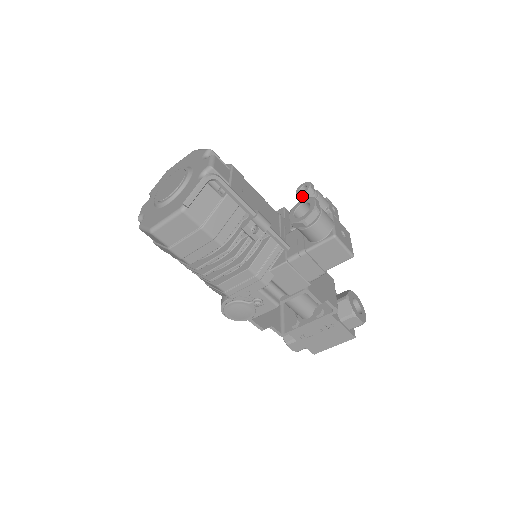
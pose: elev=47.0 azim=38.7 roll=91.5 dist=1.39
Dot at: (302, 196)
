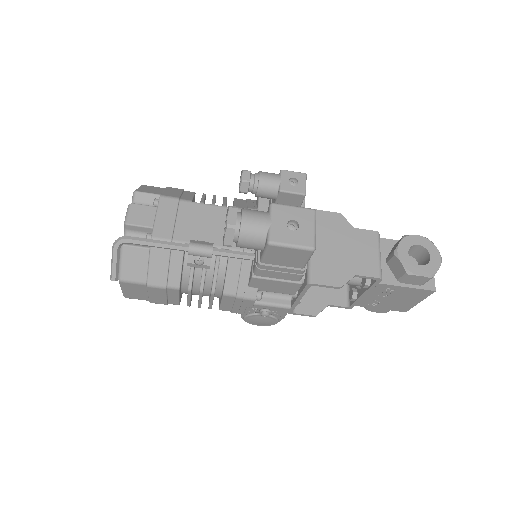
Dot at: (241, 192)
